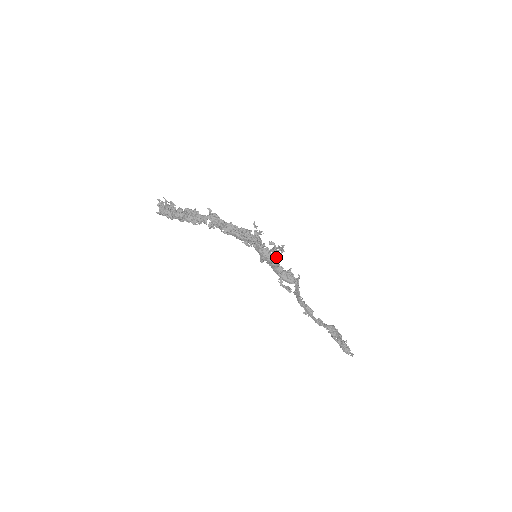
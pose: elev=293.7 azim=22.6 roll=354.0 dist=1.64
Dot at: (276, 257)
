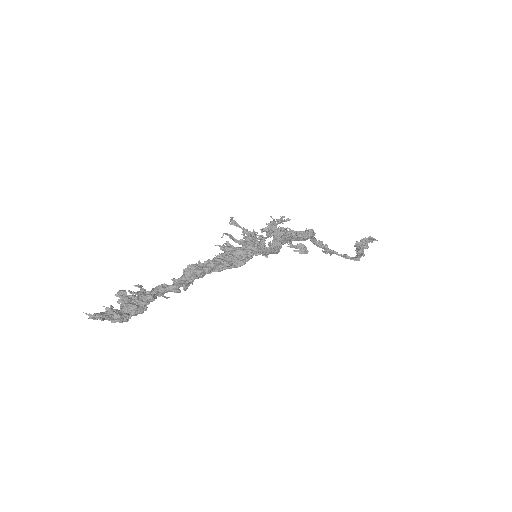
Dot at: (282, 238)
